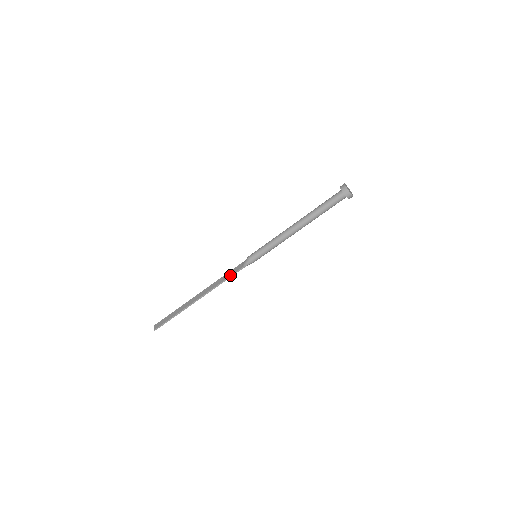
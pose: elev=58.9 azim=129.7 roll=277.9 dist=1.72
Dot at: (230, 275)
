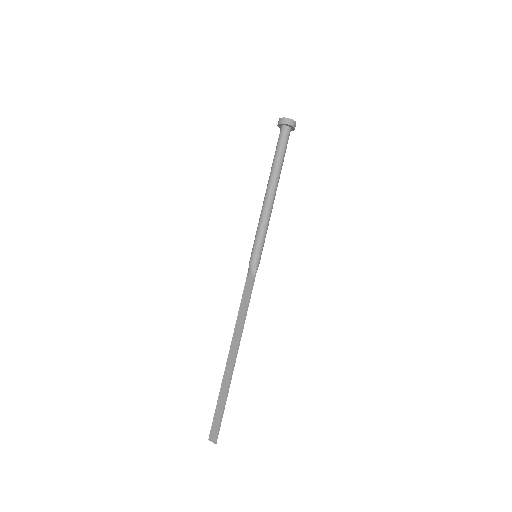
Dot at: (248, 298)
